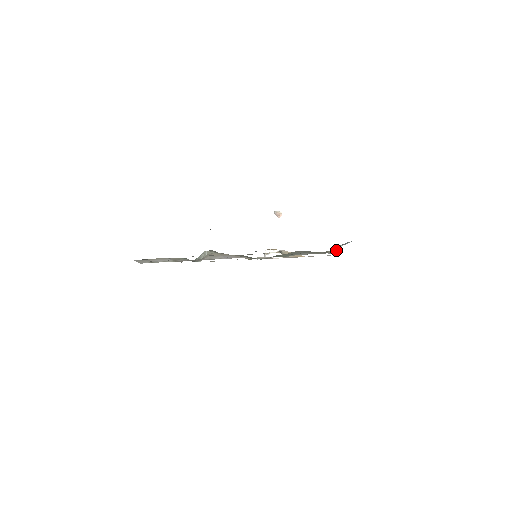
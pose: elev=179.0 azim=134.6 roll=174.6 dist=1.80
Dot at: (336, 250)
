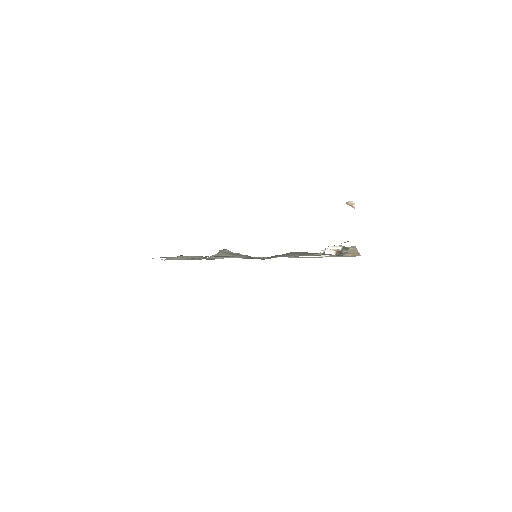
Dot at: (324, 252)
